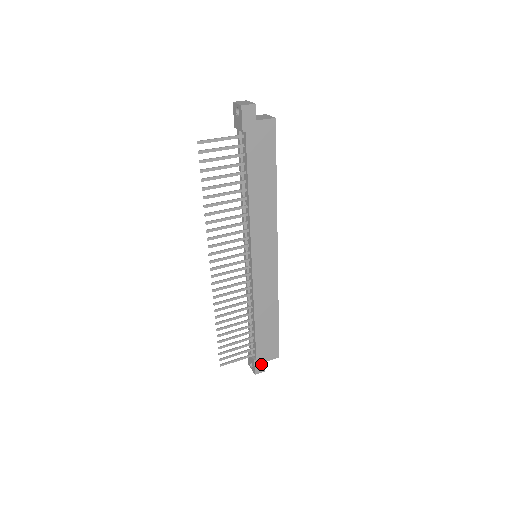
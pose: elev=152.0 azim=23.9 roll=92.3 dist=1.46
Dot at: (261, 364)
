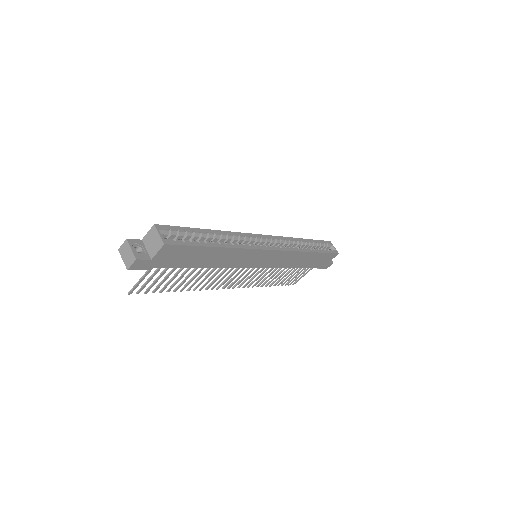
Dot at: (326, 265)
